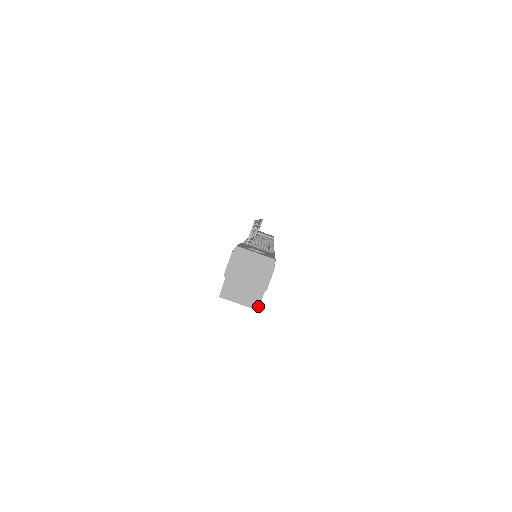
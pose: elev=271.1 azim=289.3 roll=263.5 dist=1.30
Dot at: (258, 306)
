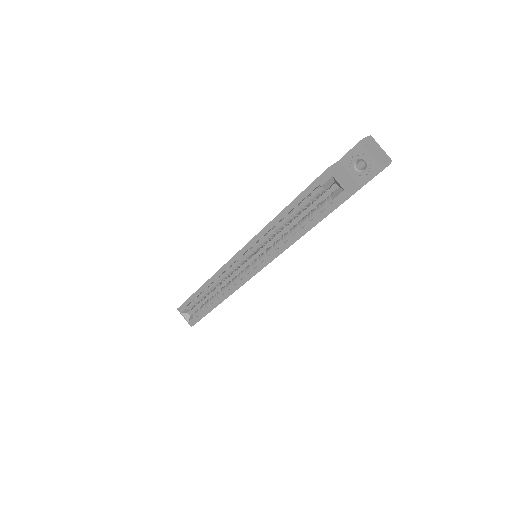
Dot at: (352, 194)
